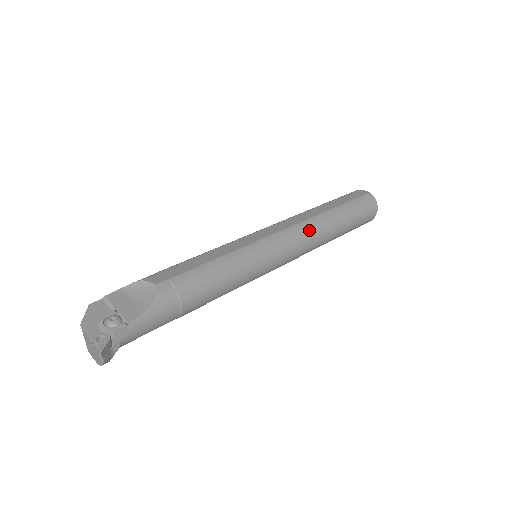
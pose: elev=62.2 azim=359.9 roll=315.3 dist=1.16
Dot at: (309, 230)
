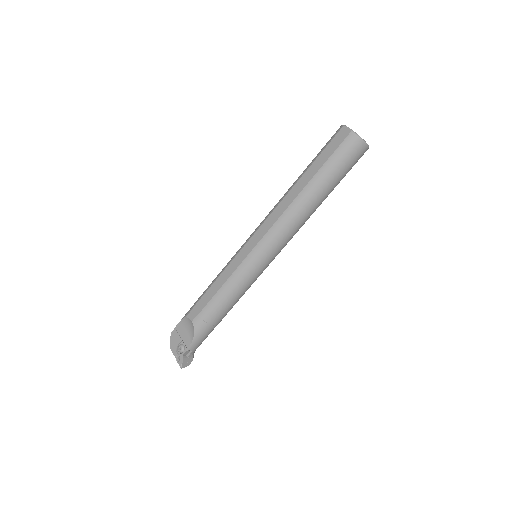
Dot at: (287, 222)
